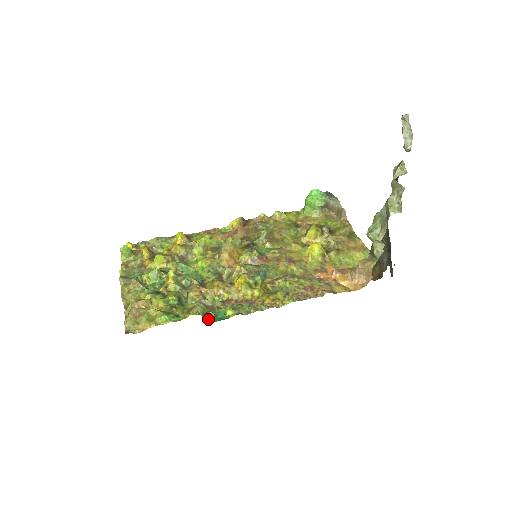
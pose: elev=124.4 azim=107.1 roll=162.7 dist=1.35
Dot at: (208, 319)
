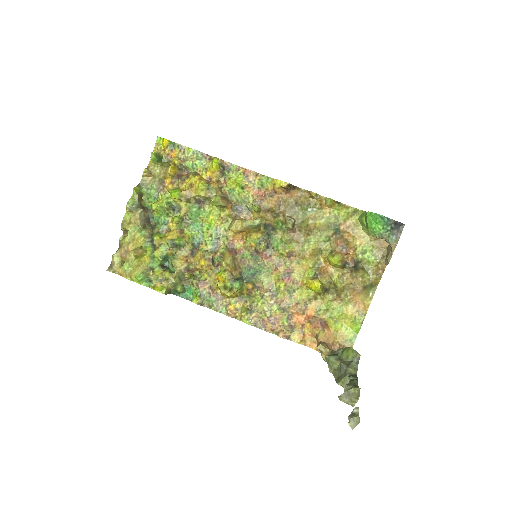
Dot at: (176, 292)
